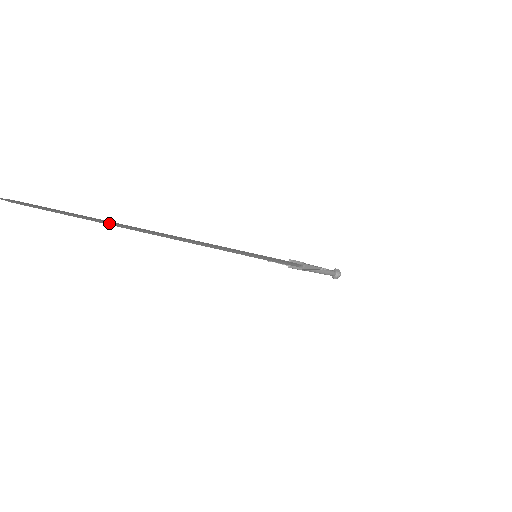
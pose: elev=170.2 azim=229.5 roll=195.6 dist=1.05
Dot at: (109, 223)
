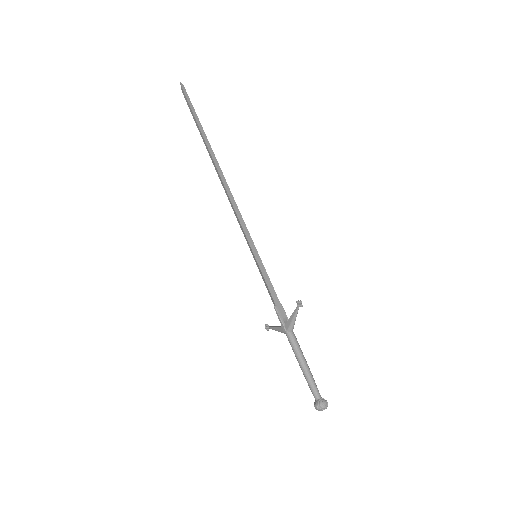
Dot at: (202, 129)
